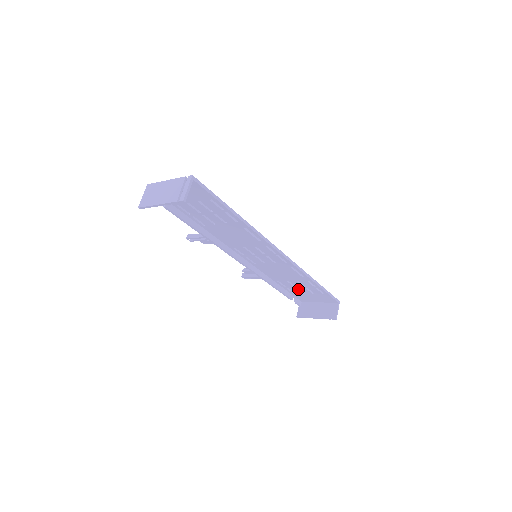
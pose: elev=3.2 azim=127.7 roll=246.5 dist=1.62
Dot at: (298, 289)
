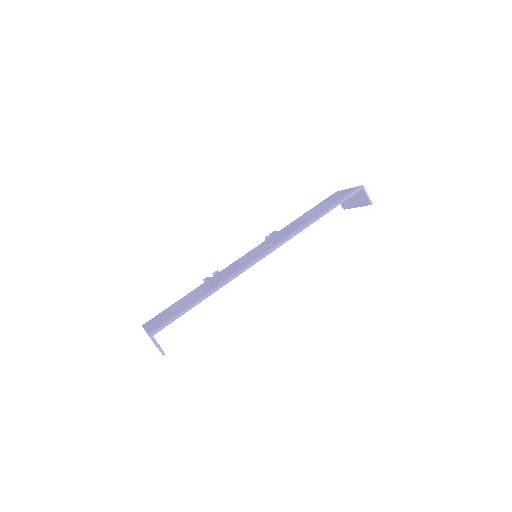
Dot at: occluded
